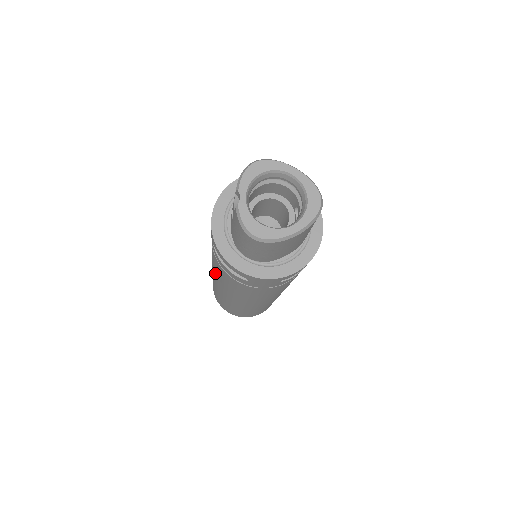
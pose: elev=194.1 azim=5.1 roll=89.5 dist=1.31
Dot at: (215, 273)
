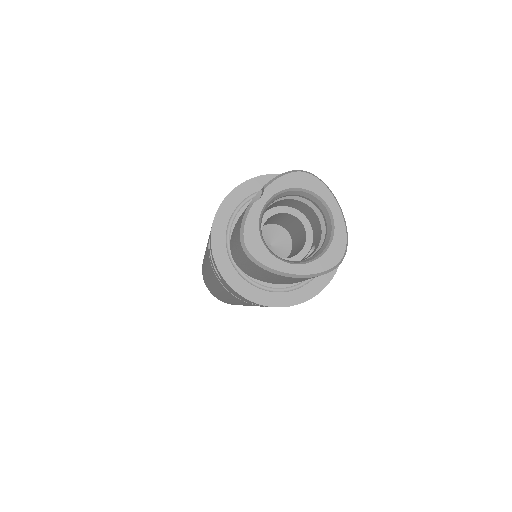
Dot at: occluded
